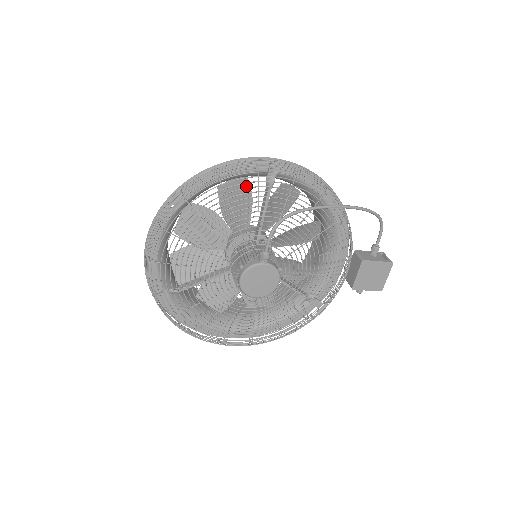
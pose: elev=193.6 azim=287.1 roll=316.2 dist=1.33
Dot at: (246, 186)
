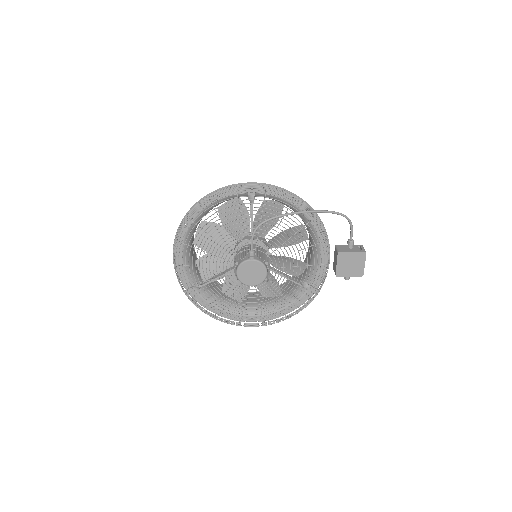
Dot at: (241, 205)
